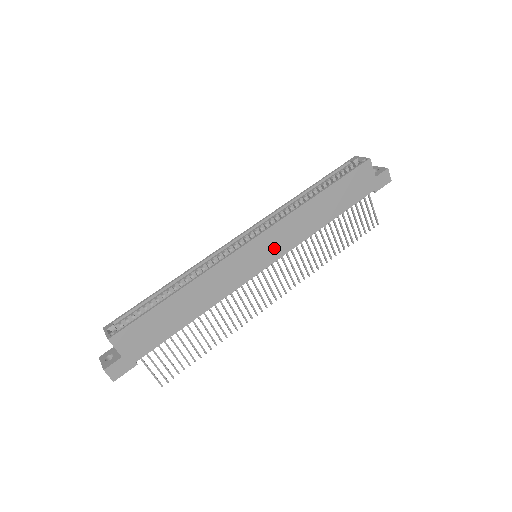
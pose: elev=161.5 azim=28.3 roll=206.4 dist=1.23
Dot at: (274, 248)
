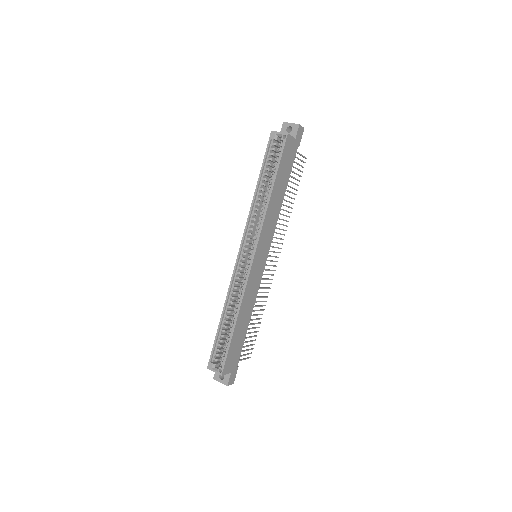
Dot at: (266, 245)
